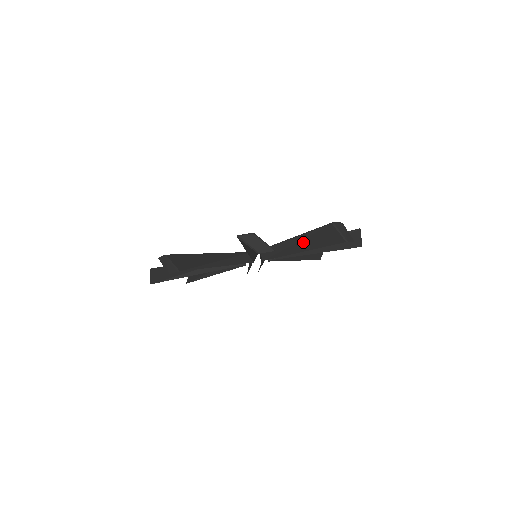
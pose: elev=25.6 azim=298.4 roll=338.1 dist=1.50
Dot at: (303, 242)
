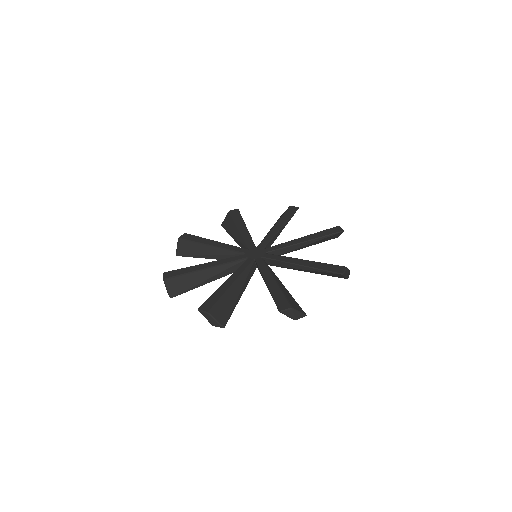
Dot at: (310, 271)
